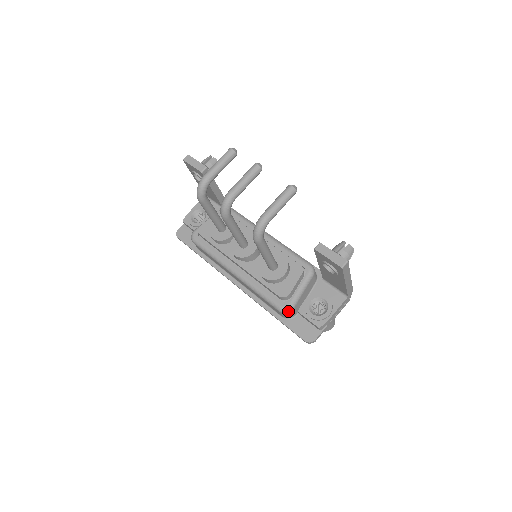
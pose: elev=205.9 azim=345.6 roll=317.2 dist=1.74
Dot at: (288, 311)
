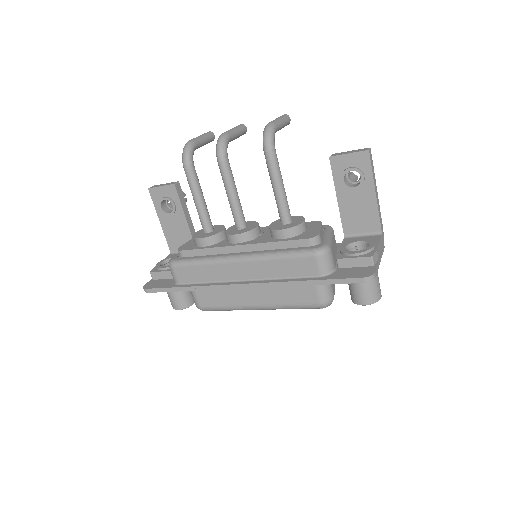
Dot at: (326, 251)
